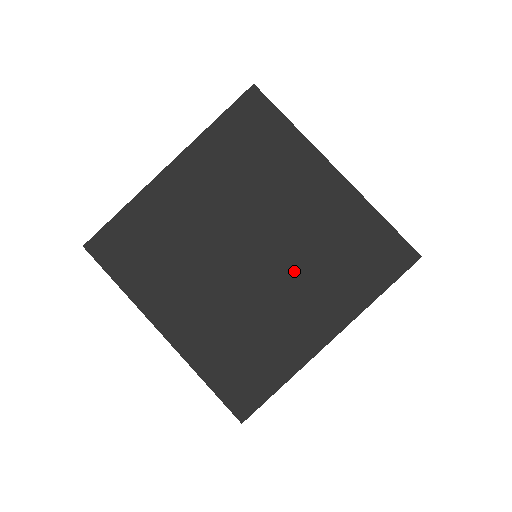
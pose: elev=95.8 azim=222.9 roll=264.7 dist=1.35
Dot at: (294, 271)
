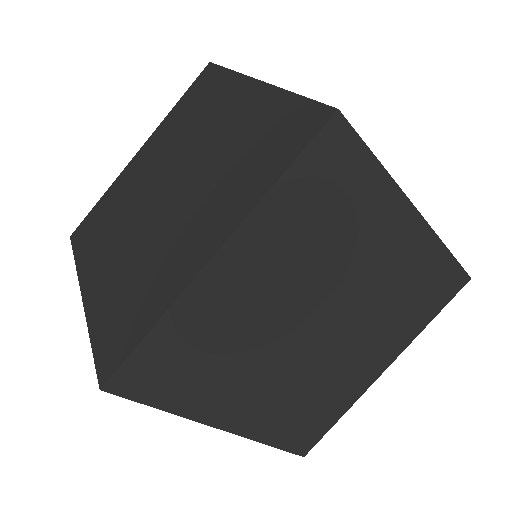
Dot at: occluded
